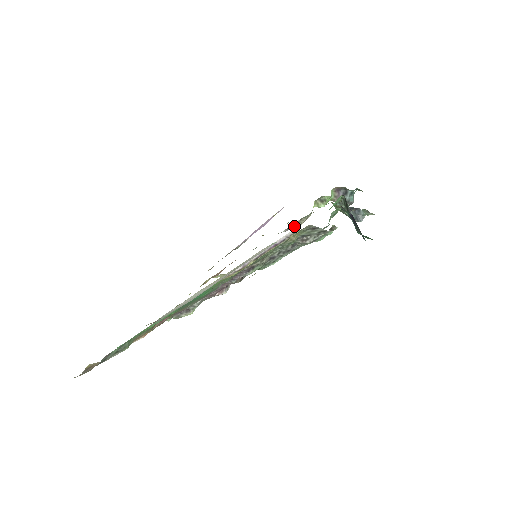
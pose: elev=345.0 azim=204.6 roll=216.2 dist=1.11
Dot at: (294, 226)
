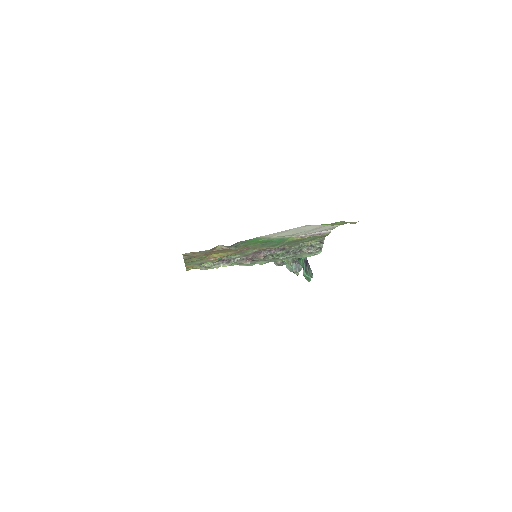
Dot at: occluded
